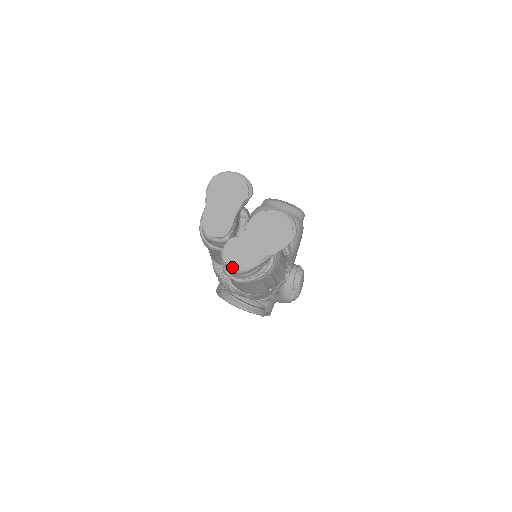
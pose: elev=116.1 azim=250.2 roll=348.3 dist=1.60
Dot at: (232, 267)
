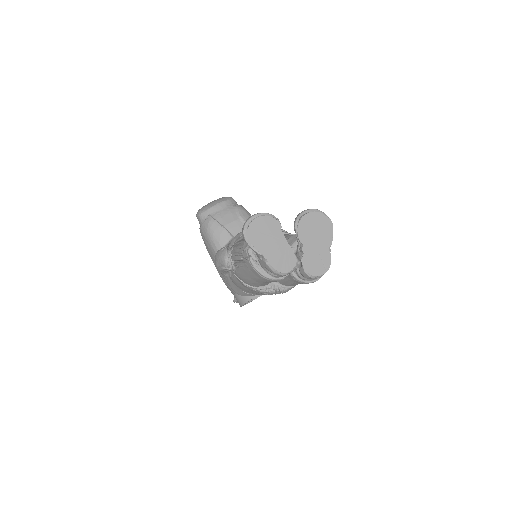
Dot at: (321, 274)
